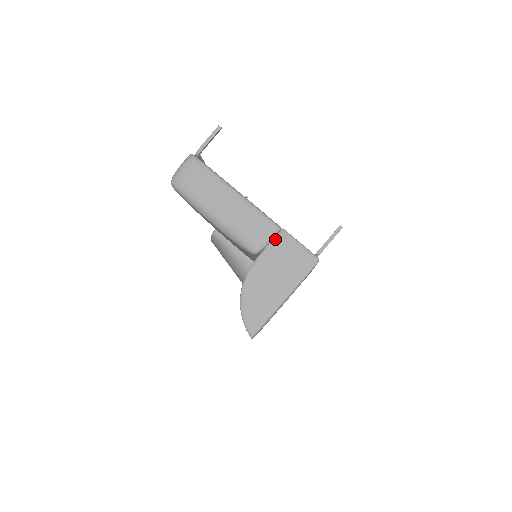
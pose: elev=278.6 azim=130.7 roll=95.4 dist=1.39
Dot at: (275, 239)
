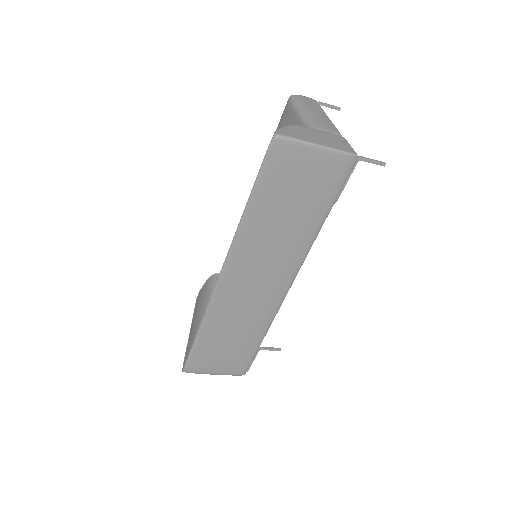
Dot at: (336, 134)
